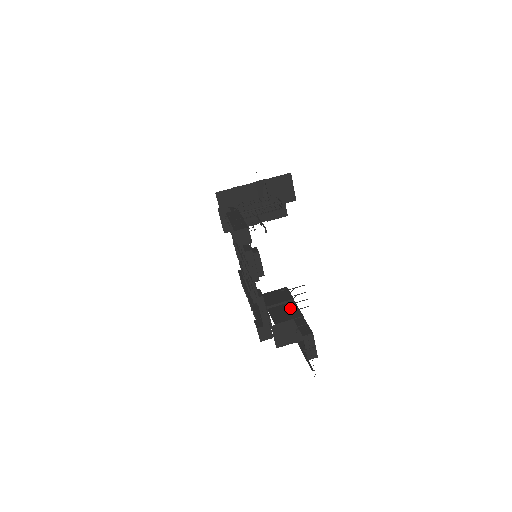
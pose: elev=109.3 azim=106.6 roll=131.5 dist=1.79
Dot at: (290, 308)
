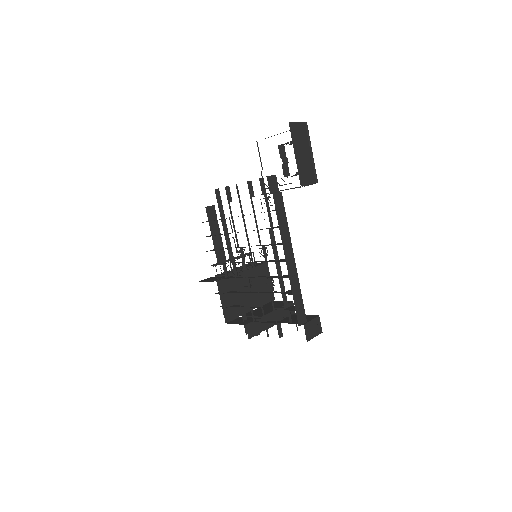
Dot at: occluded
